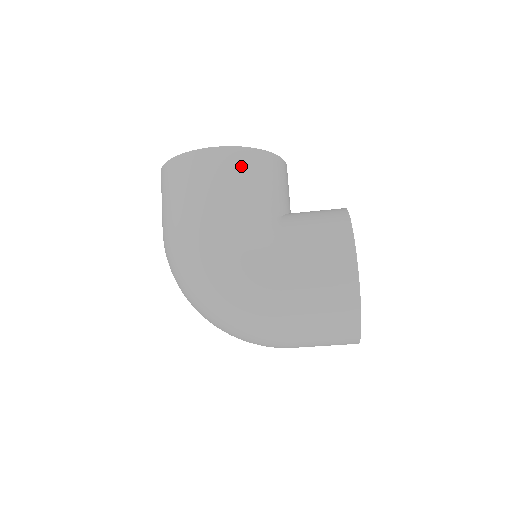
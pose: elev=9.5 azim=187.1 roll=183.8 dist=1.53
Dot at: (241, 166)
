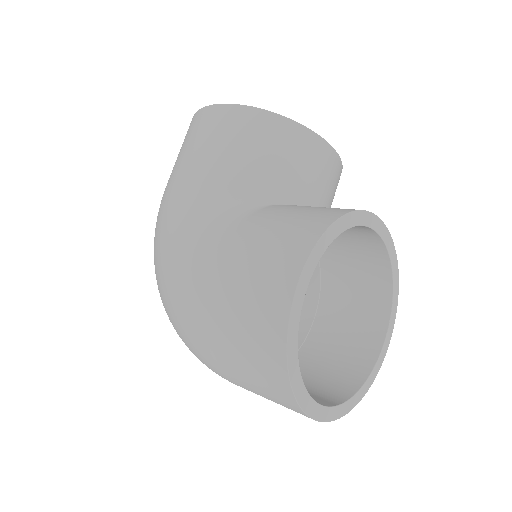
Dot at: (236, 129)
